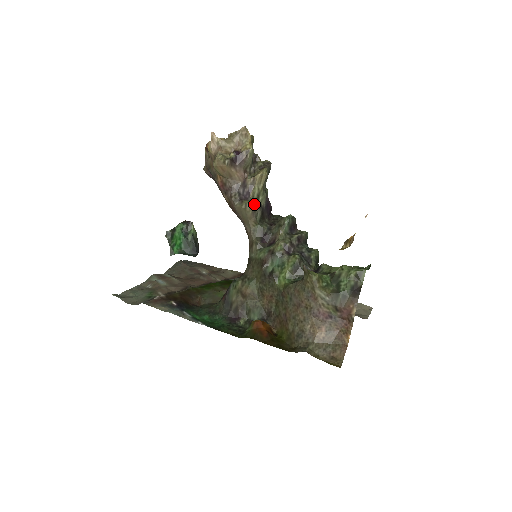
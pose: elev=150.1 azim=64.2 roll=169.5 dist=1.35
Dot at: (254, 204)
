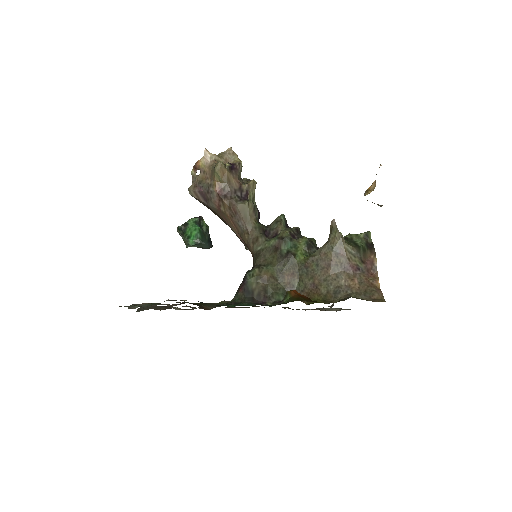
Dot at: (253, 204)
